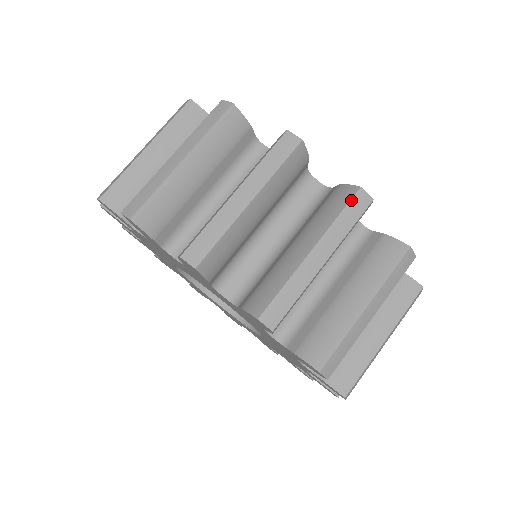
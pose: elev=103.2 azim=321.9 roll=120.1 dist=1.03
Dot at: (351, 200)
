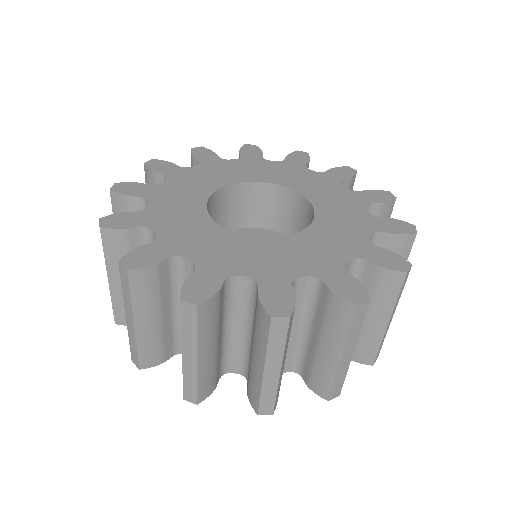
Dot at: (353, 317)
